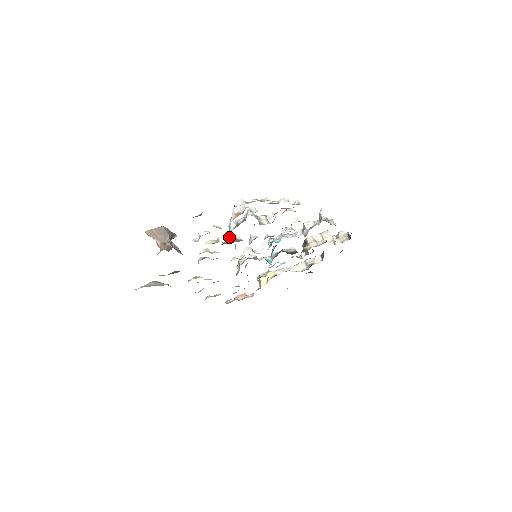
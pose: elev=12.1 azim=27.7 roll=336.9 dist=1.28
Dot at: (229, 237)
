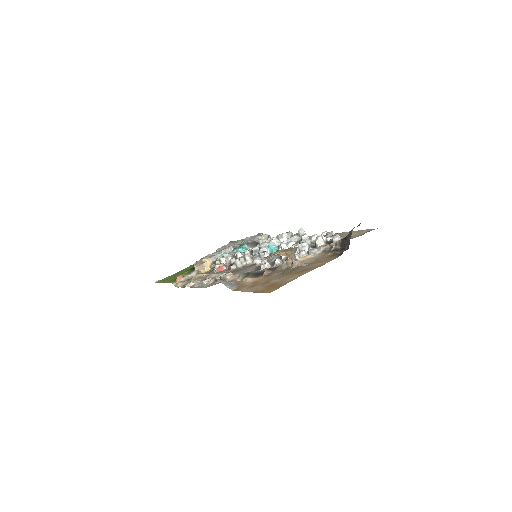
Dot at: (298, 252)
